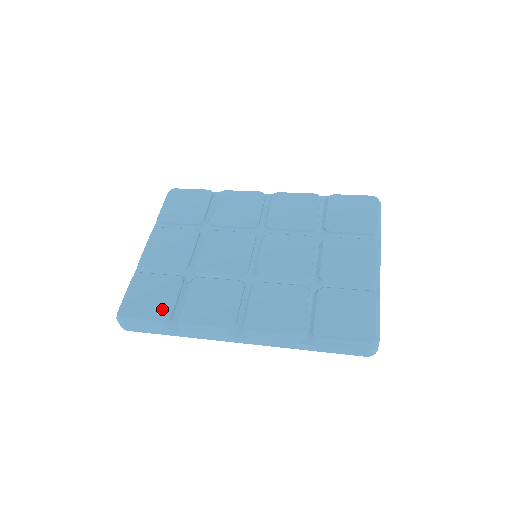
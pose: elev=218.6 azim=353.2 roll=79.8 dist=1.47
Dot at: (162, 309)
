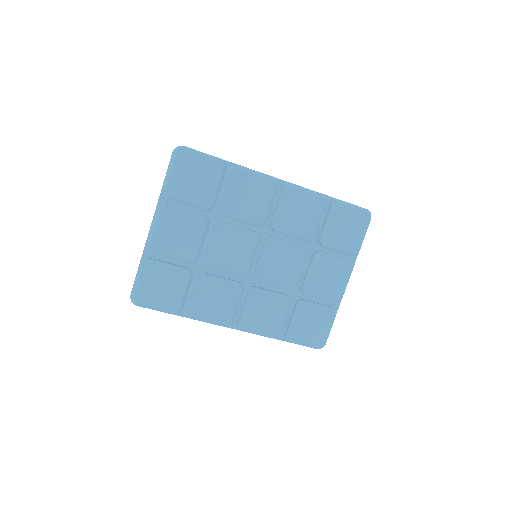
Dot at: (173, 302)
